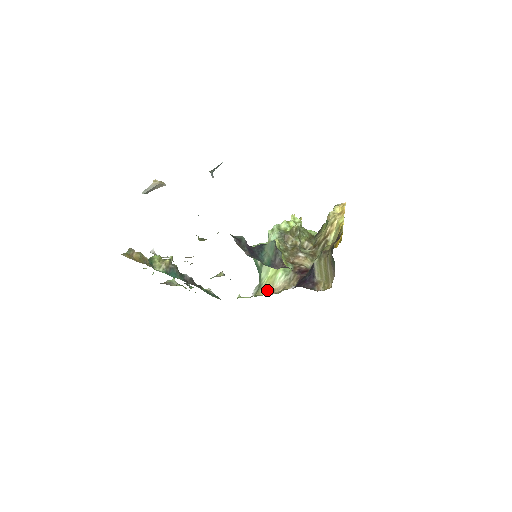
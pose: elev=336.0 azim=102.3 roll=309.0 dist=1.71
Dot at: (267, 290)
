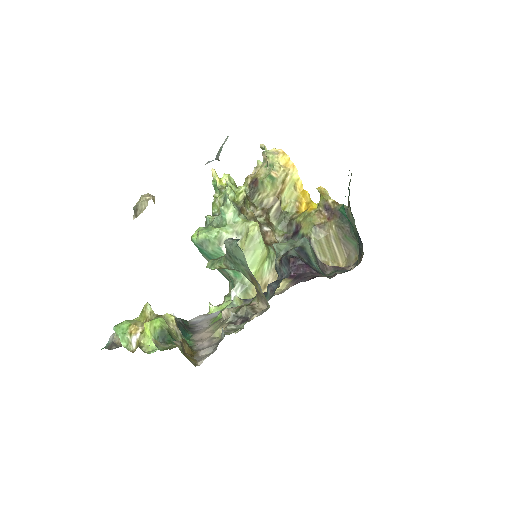
Dot at: occluded
